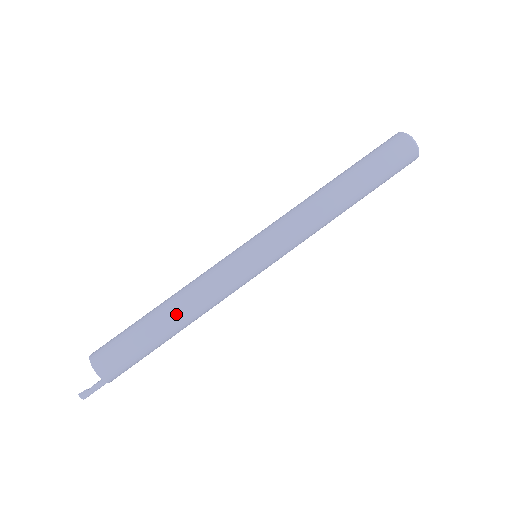
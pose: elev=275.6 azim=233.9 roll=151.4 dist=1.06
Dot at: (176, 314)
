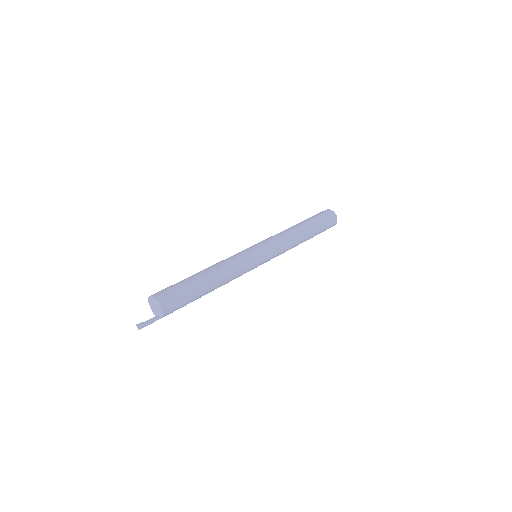
Dot at: (213, 275)
